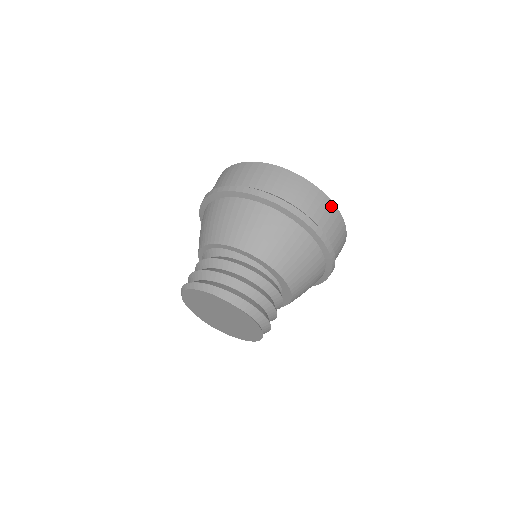
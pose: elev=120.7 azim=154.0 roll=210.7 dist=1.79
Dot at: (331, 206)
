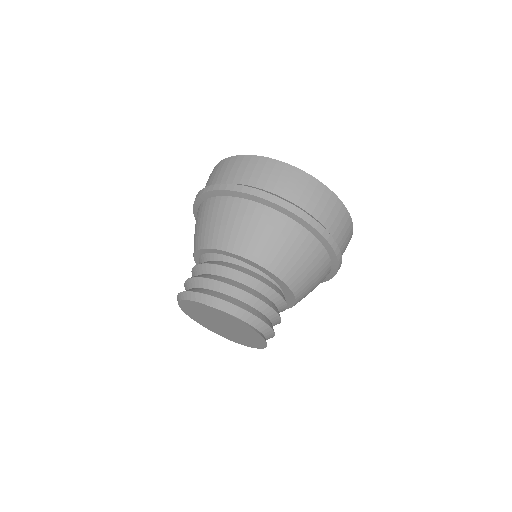
Dot at: (304, 177)
